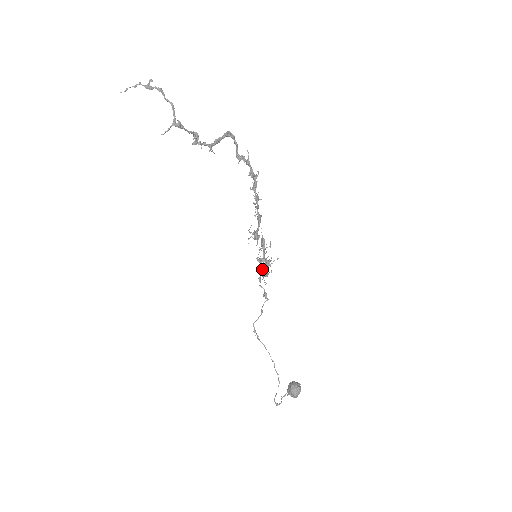
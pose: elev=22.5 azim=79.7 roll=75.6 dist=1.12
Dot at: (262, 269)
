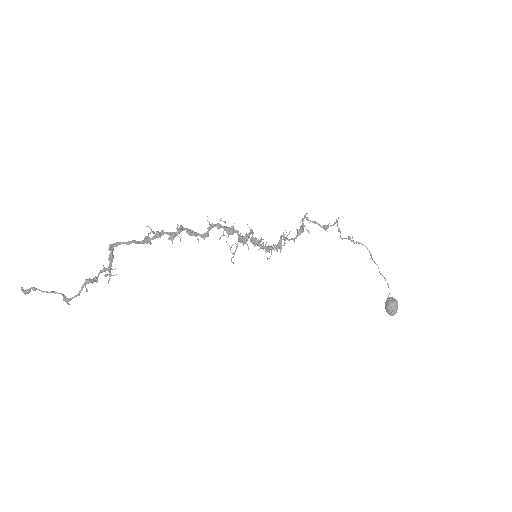
Dot at: (285, 240)
